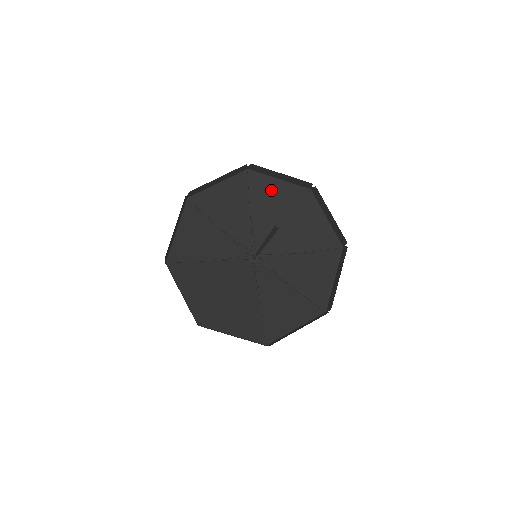
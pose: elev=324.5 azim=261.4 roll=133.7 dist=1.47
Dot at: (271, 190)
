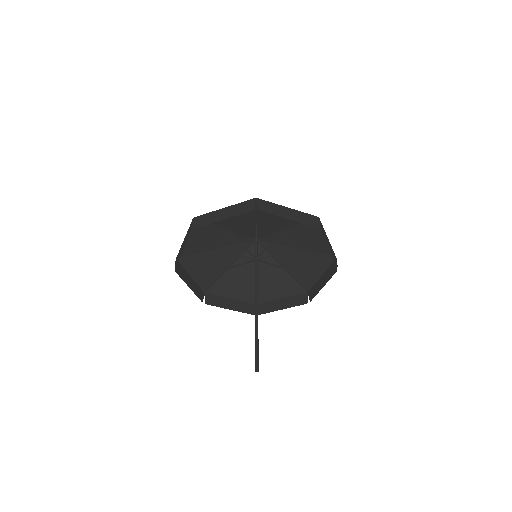
Dot at: occluded
